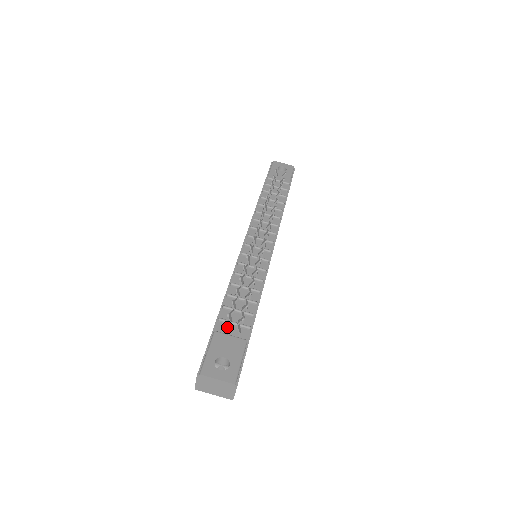
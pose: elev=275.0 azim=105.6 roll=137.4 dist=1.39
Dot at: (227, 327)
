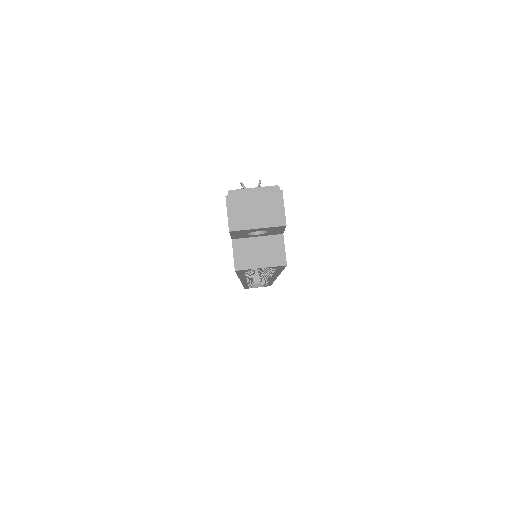
Dot at: occluded
